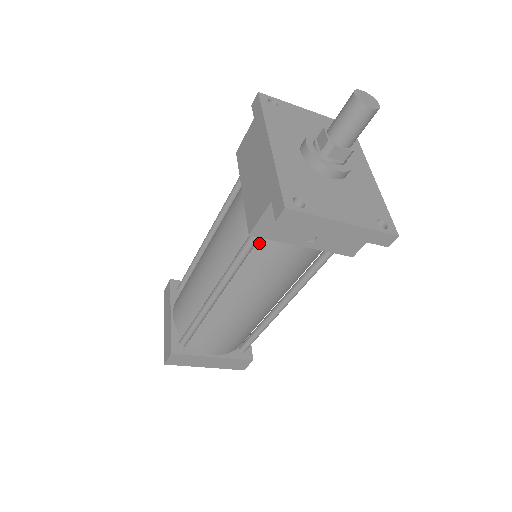
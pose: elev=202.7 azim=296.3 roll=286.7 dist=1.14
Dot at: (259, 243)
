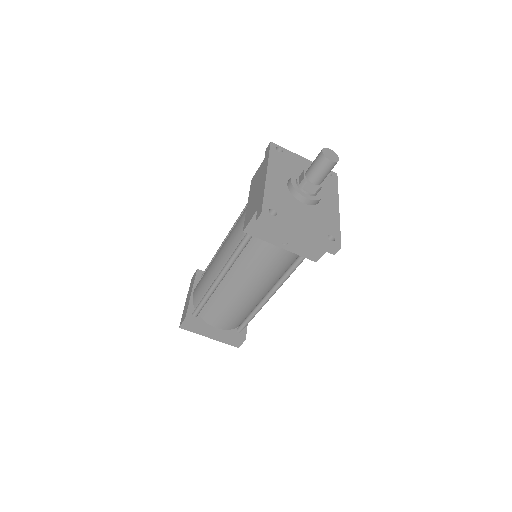
Dot at: (252, 241)
